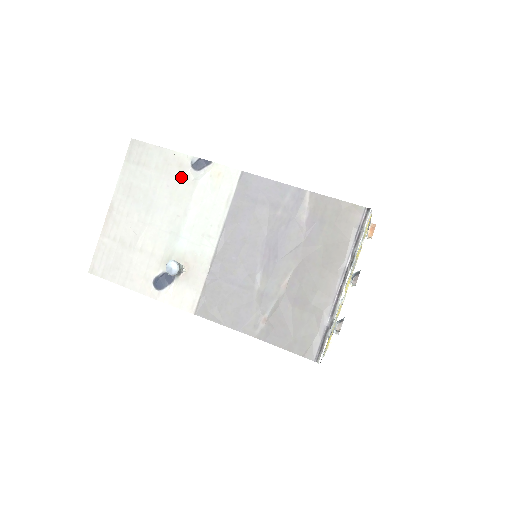
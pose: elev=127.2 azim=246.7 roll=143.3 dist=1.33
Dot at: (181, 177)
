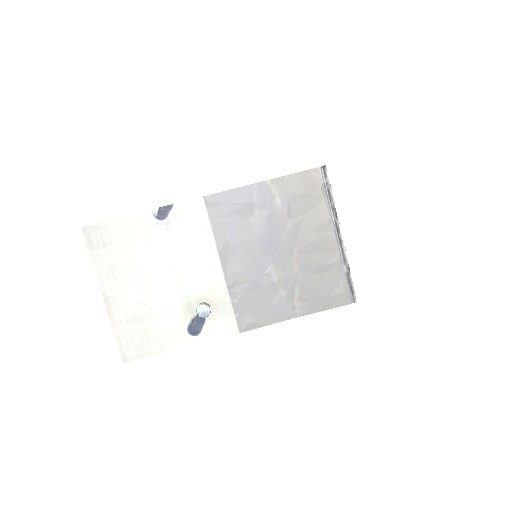
Dot at: (153, 233)
